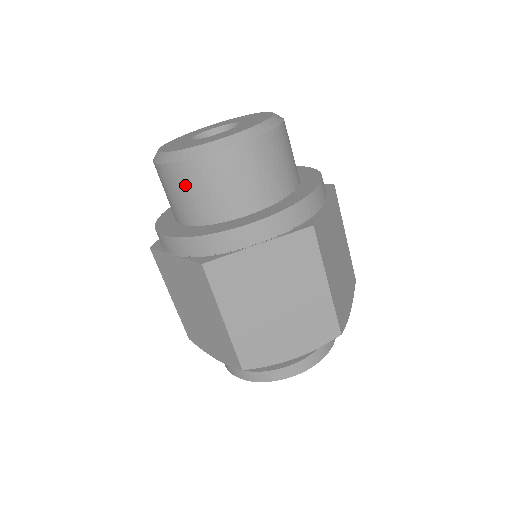
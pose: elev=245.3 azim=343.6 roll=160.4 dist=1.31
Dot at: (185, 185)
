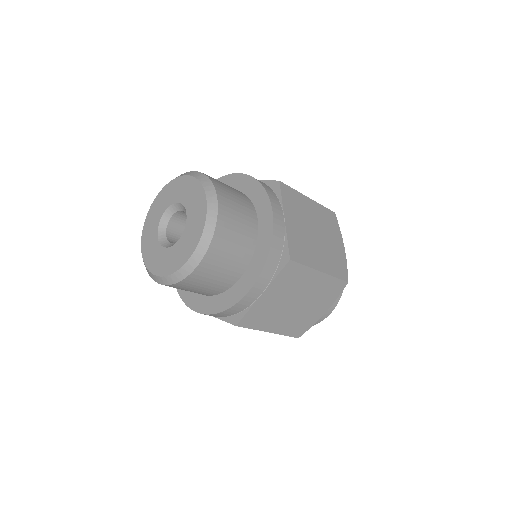
Dot at: (187, 289)
